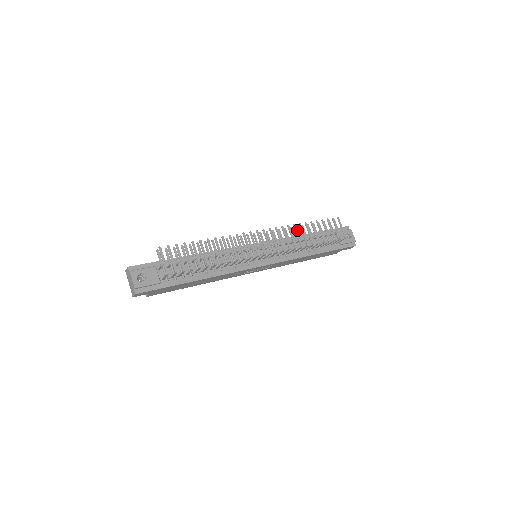
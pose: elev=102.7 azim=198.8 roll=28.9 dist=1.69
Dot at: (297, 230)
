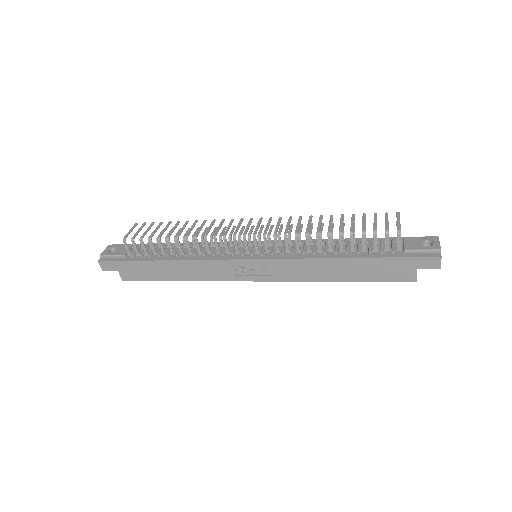
Dot at: occluded
